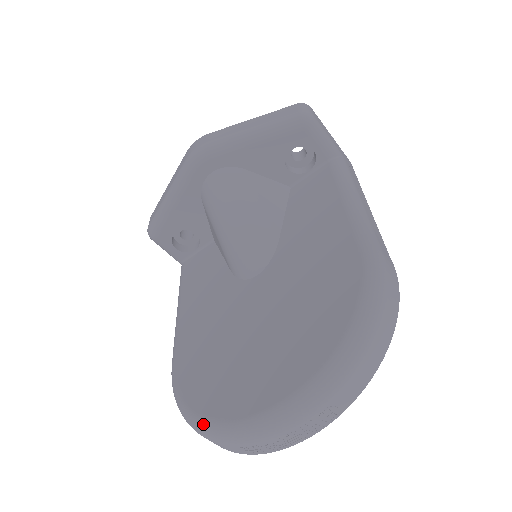
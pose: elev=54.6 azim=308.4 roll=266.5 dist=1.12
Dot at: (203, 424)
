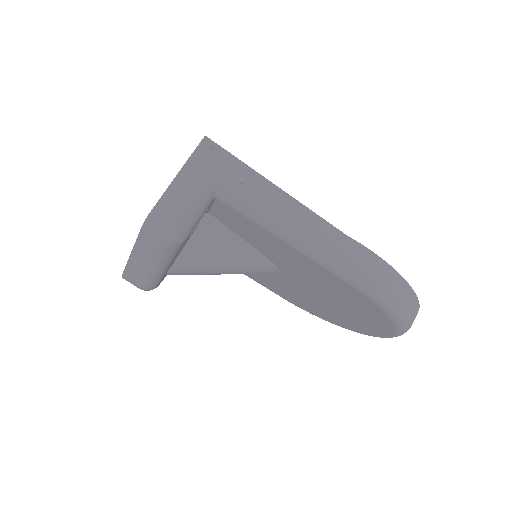
Dot at: occluded
